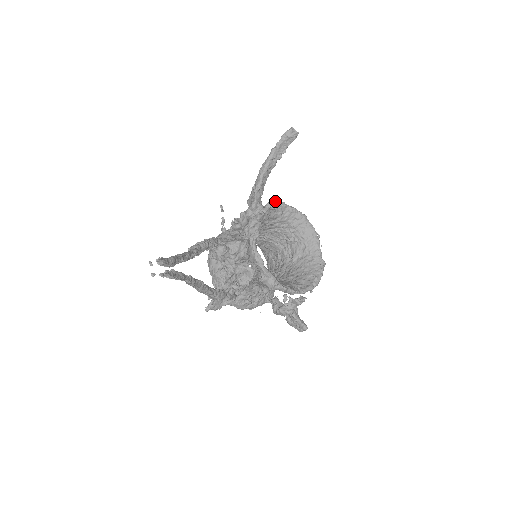
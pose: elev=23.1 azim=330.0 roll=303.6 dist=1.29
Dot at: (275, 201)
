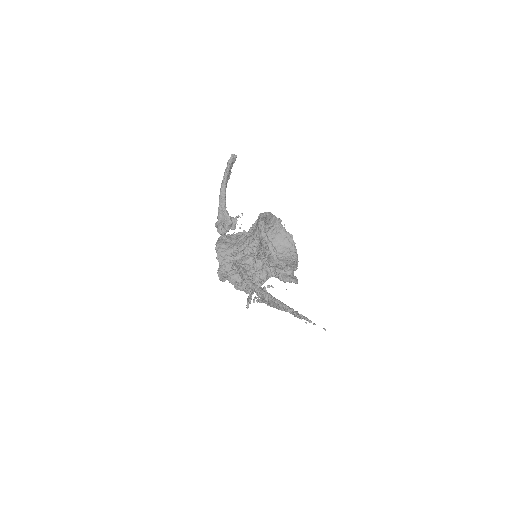
Dot at: (261, 218)
